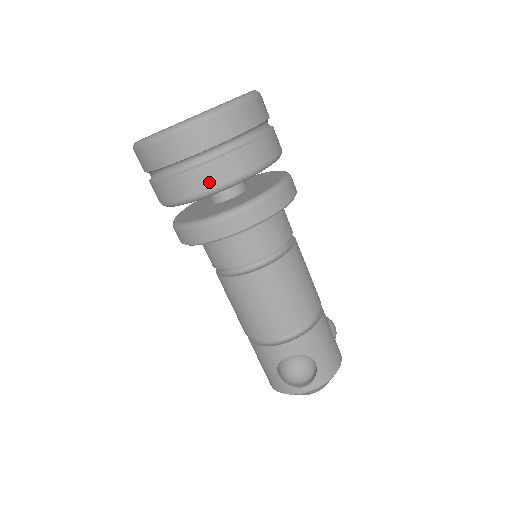
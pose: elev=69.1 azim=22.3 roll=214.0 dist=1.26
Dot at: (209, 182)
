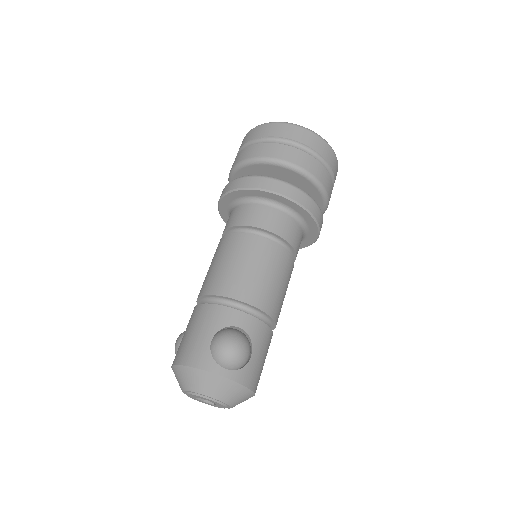
Dot at: (301, 162)
